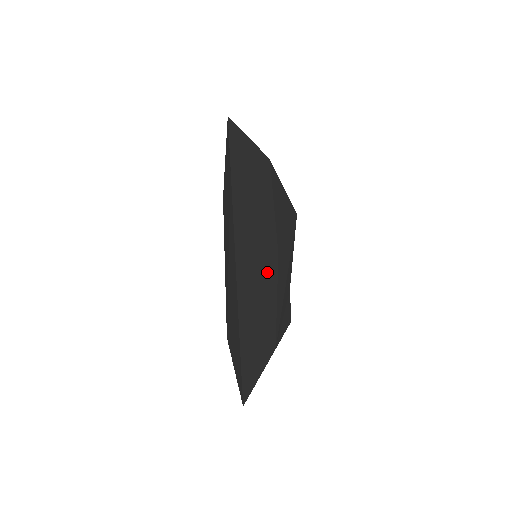
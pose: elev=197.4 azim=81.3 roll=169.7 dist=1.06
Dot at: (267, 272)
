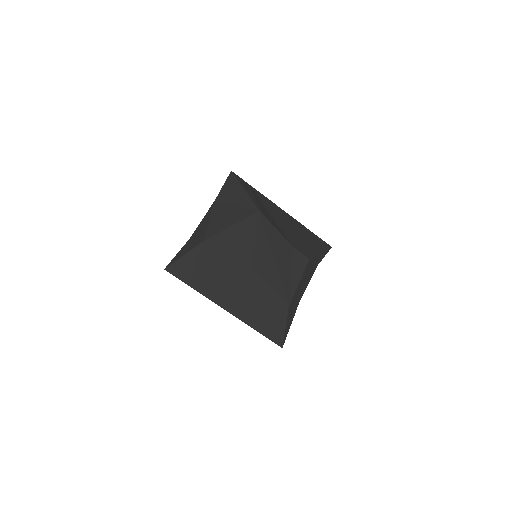
Dot at: (251, 287)
